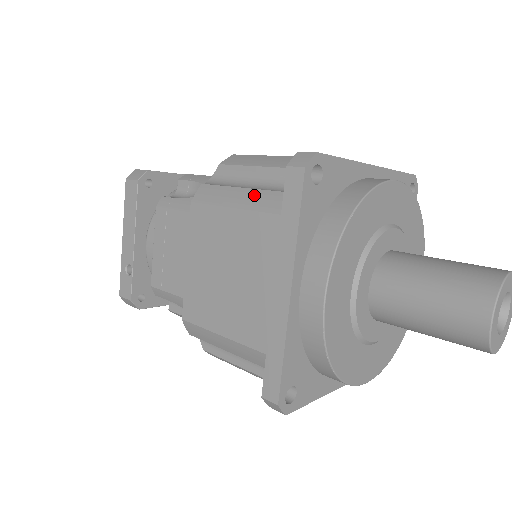
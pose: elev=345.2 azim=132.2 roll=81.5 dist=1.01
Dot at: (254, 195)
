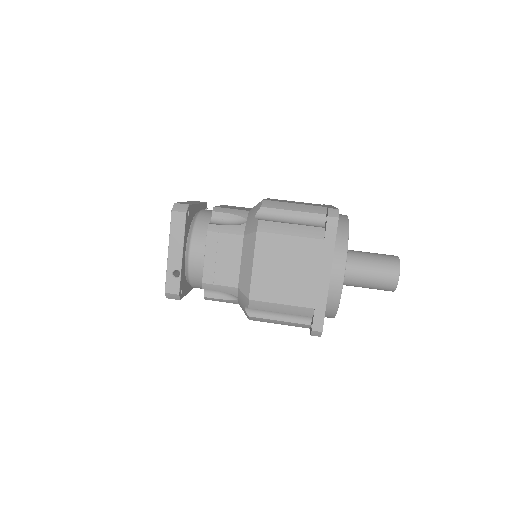
Dot at: (302, 228)
